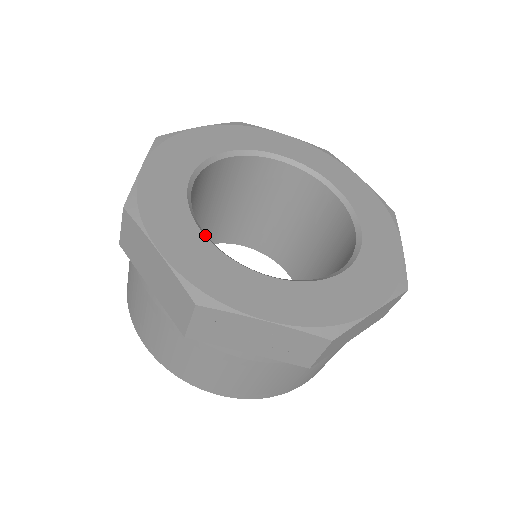
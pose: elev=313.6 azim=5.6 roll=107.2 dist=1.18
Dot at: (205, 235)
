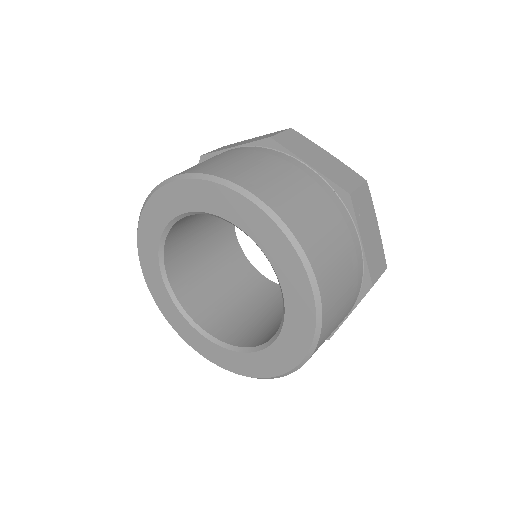
Dot at: occluded
